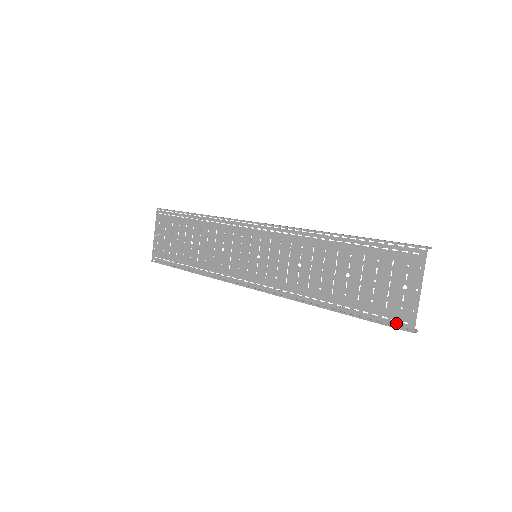
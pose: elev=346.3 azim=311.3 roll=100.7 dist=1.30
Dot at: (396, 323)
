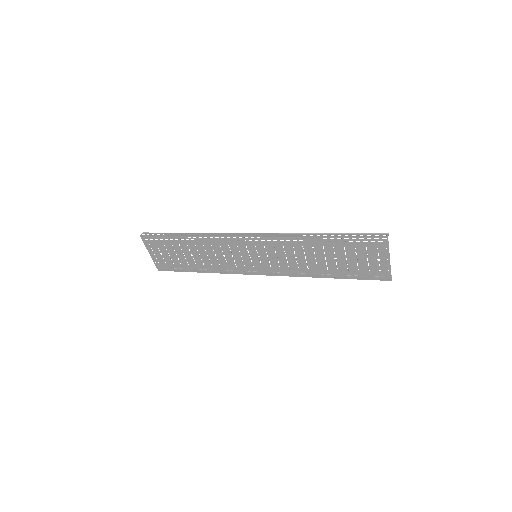
Dot at: (378, 278)
